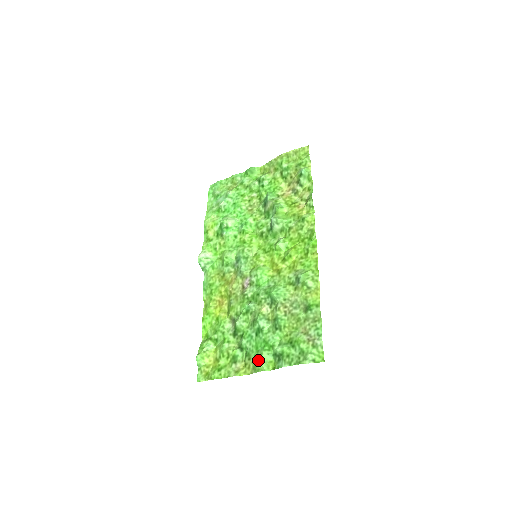
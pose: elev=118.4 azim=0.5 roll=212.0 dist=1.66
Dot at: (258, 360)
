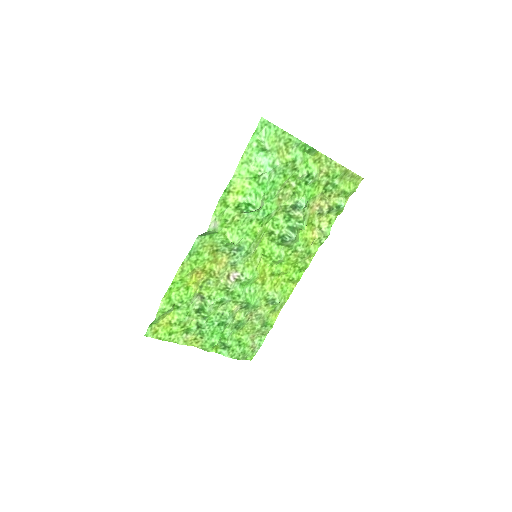
Dot at: (211, 346)
